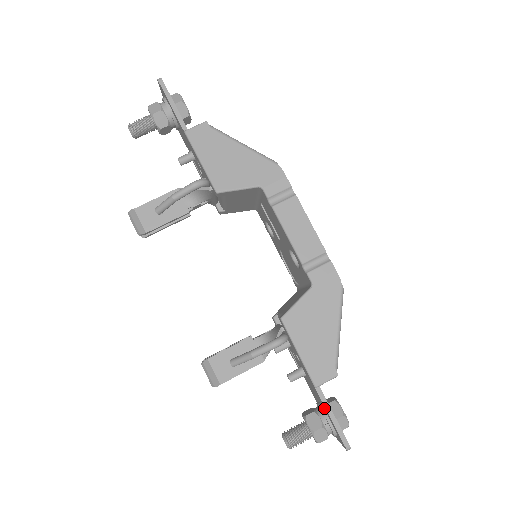
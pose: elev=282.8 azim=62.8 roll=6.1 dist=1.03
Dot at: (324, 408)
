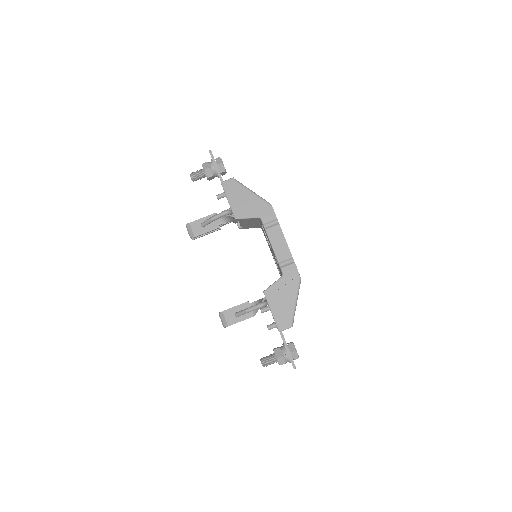
Dot at: occluded
